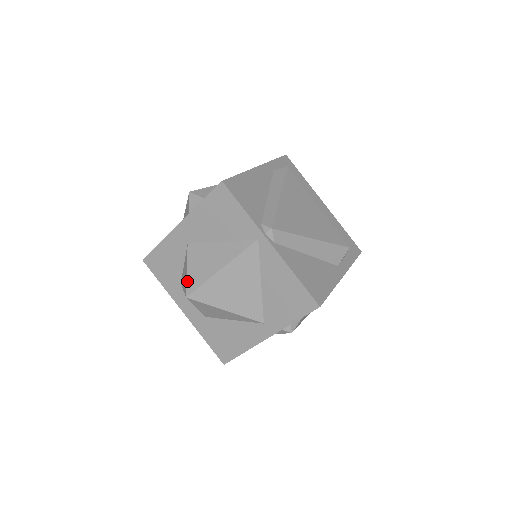
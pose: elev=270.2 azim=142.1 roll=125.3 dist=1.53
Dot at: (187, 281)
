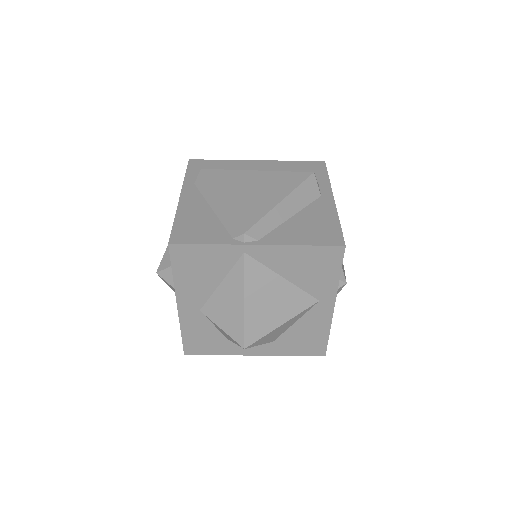
Dot at: (231, 337)
